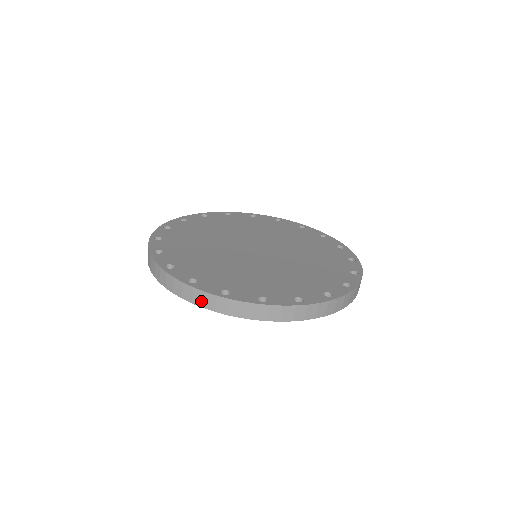
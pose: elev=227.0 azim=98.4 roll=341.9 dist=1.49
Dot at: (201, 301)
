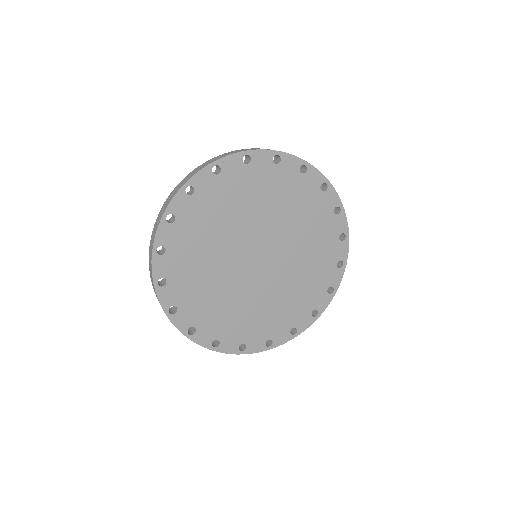
Dot at: occluded
